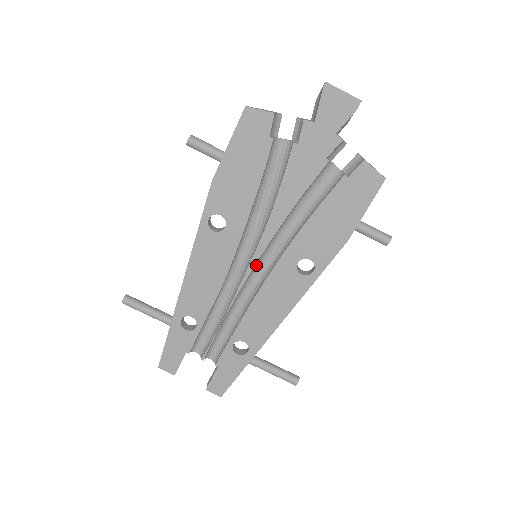
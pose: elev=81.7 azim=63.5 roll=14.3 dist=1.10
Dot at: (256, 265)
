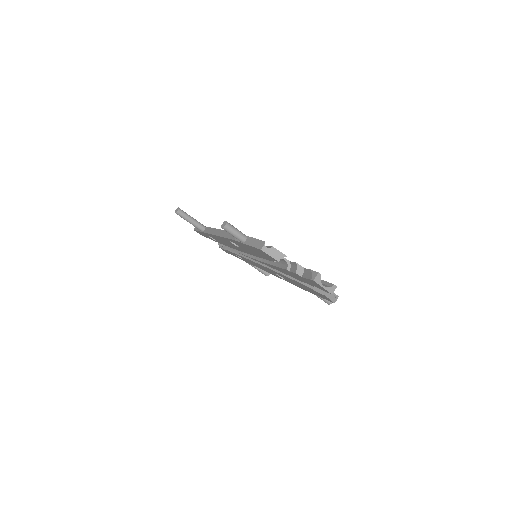
Dot at: occluded
